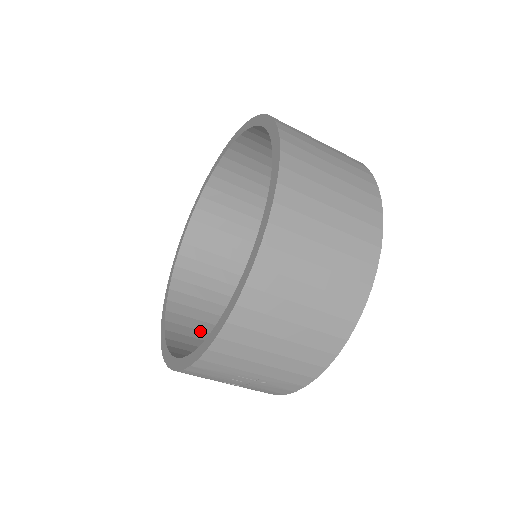
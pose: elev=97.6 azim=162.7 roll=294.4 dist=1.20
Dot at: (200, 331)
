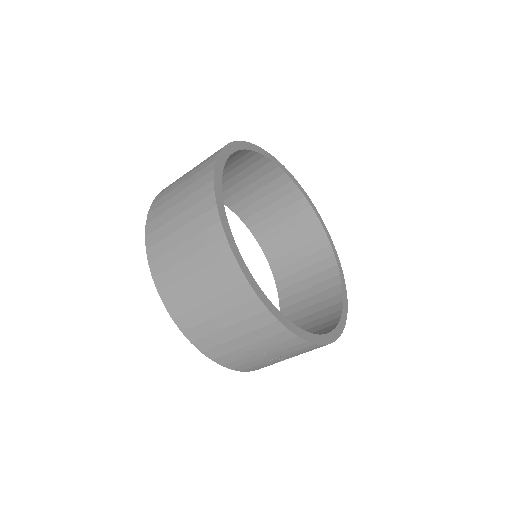
Dot at: (302, 326)
